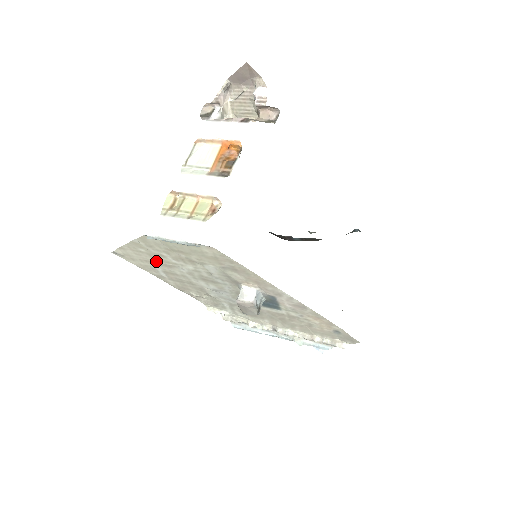
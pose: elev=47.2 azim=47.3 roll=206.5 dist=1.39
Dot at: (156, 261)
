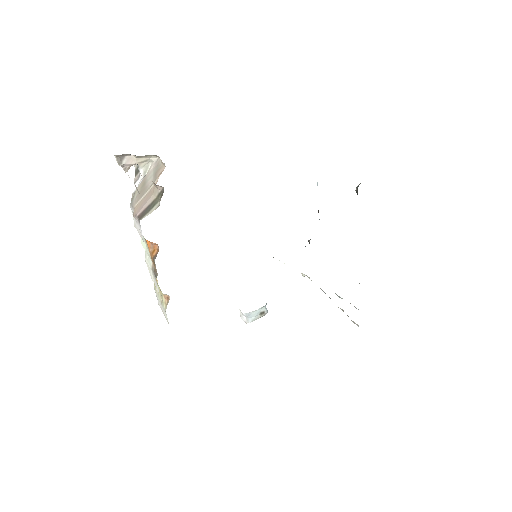
Dot at: occluded
